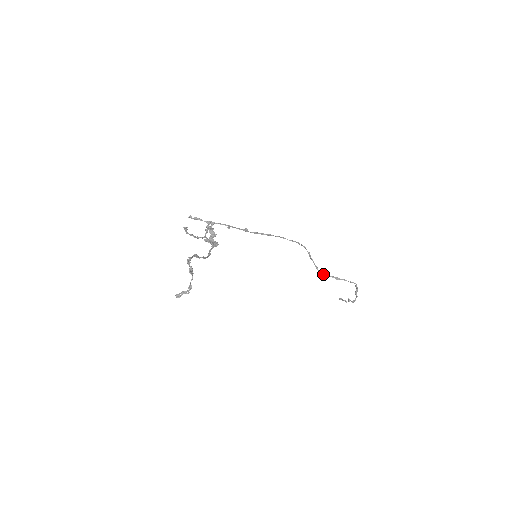
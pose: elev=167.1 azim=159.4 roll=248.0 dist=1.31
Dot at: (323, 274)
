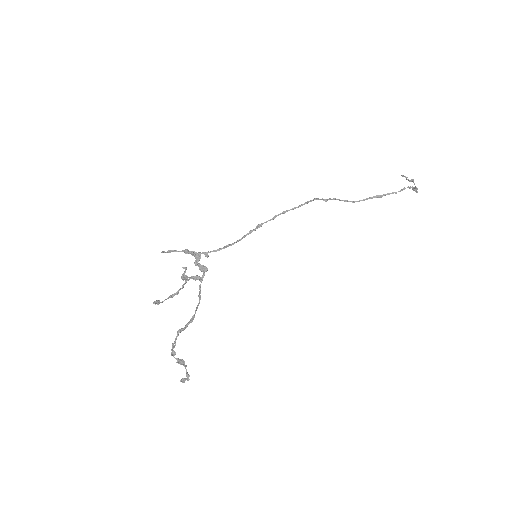
Dot at: (357, 201)
